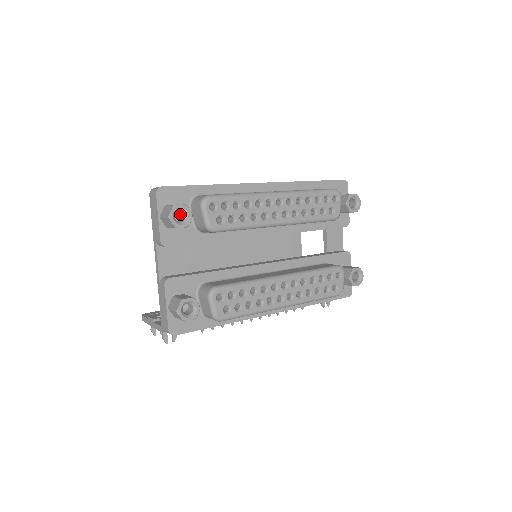
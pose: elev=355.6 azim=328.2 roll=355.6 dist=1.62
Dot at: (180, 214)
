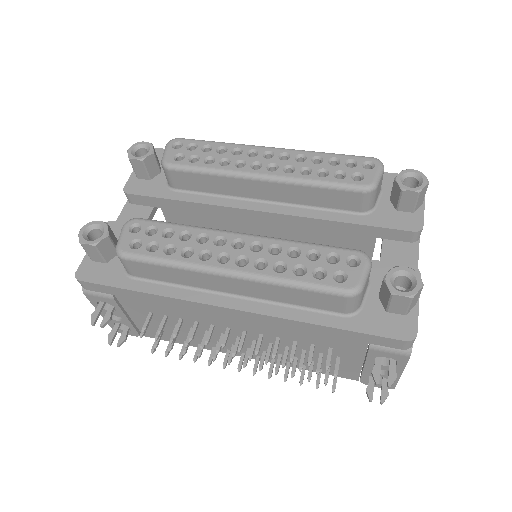
Dot at: occluded
